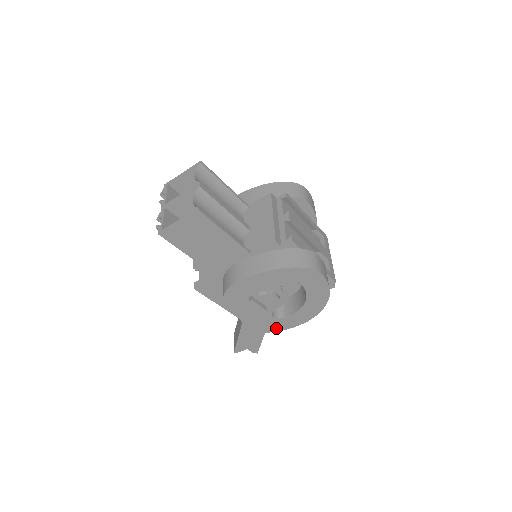
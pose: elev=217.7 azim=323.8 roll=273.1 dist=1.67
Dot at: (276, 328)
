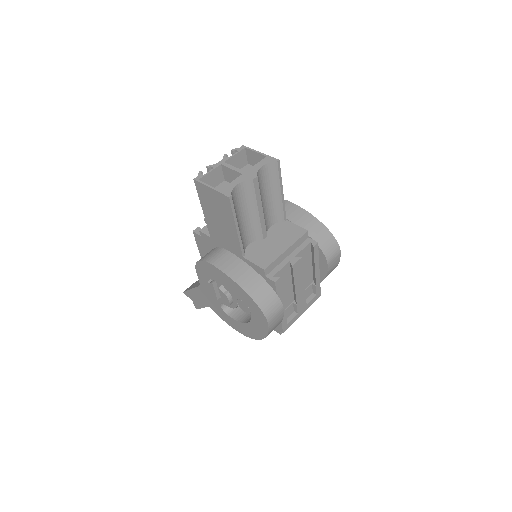
Dot at: (218, 312)
